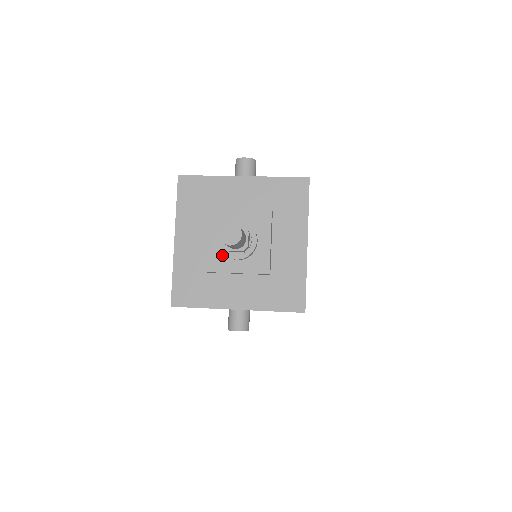
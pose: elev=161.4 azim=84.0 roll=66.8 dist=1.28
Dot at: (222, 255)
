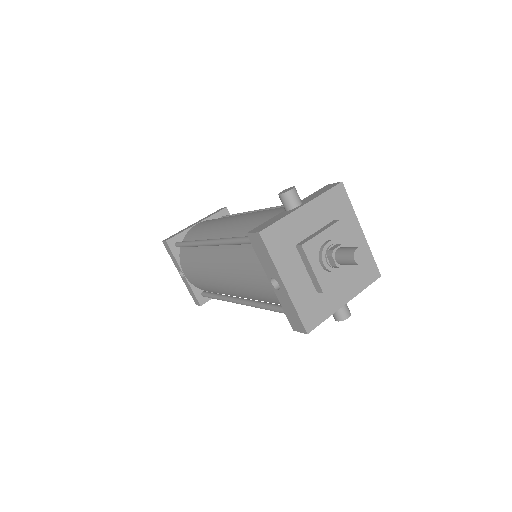
Dot at: (327, 273)
